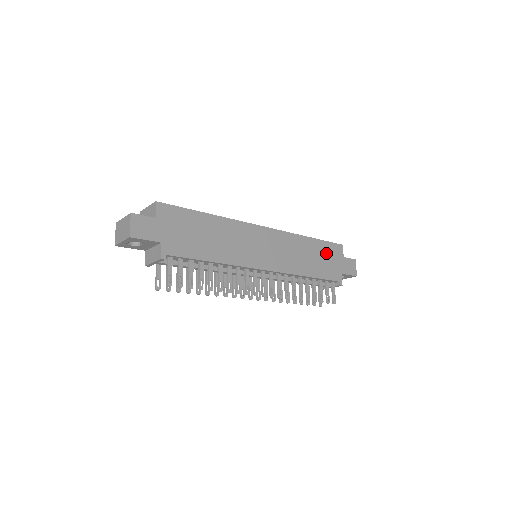
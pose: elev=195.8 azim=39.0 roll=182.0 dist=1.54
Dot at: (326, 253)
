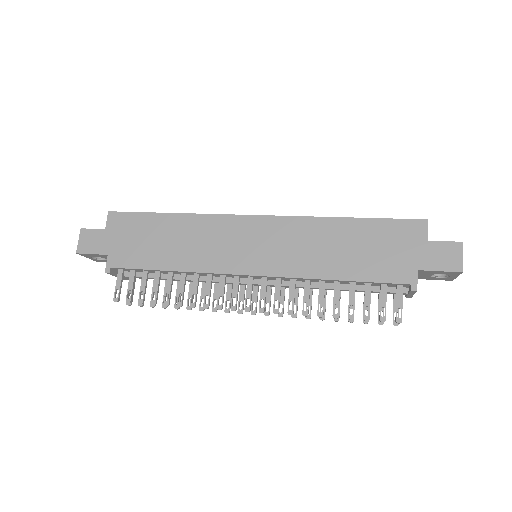
Dot at: (381, 238)
